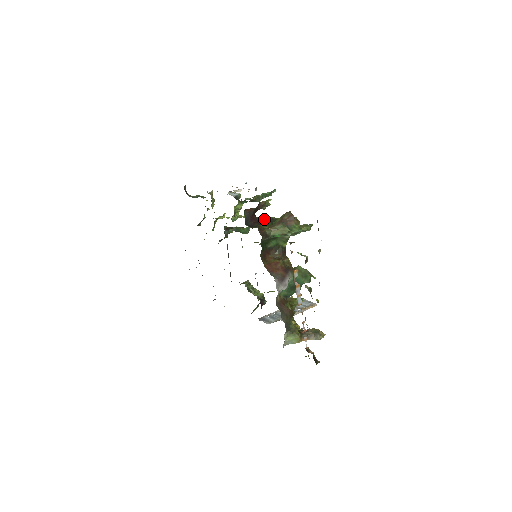
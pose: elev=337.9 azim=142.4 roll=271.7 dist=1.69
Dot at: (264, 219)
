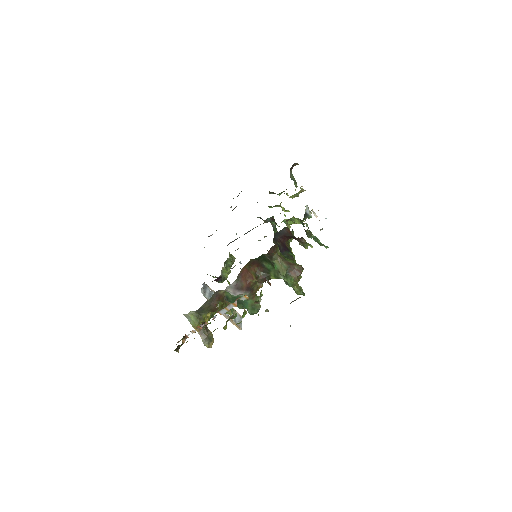
Dot at: (289, 248)
